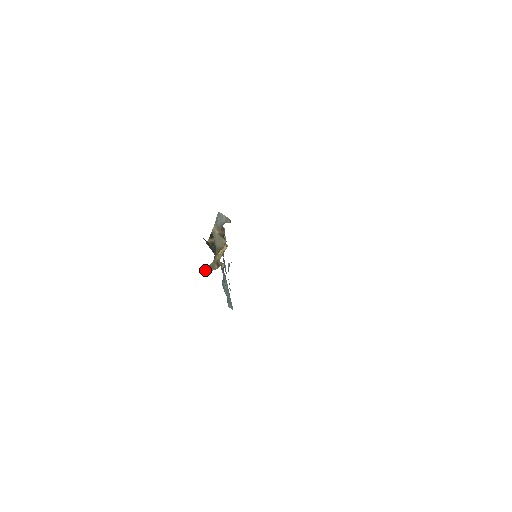
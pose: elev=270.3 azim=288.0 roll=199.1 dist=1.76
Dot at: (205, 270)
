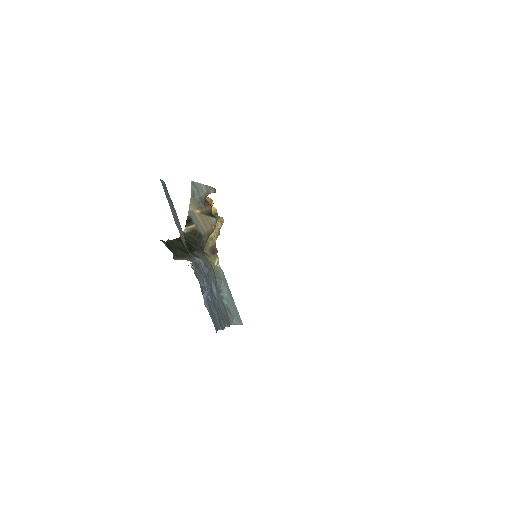
Dot at: occluded
